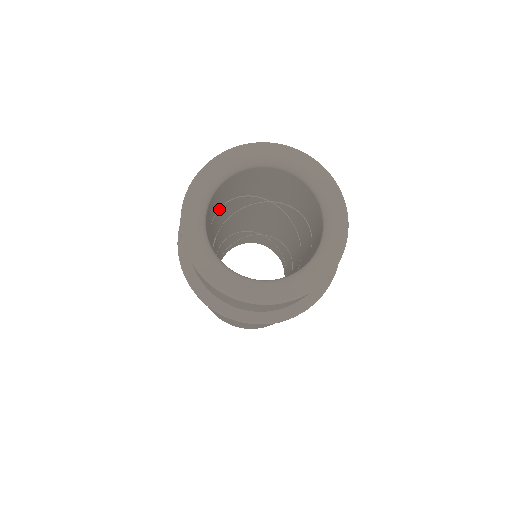
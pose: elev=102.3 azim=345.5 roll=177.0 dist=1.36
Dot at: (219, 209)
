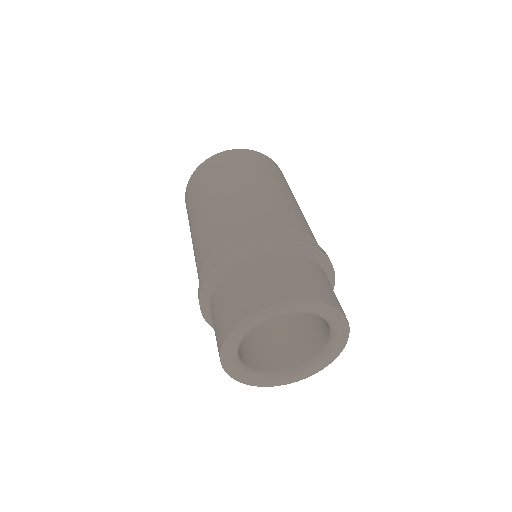
Dot at: occluded
